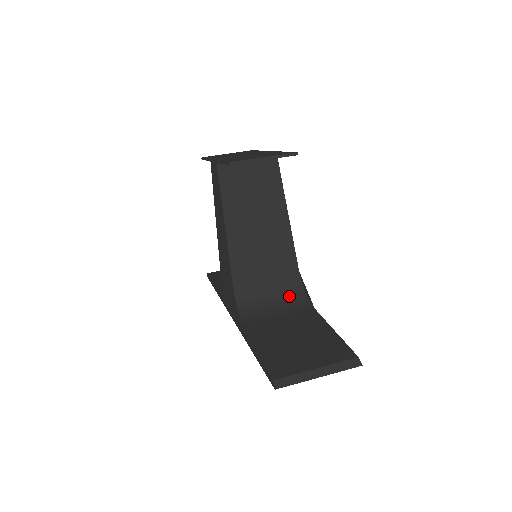
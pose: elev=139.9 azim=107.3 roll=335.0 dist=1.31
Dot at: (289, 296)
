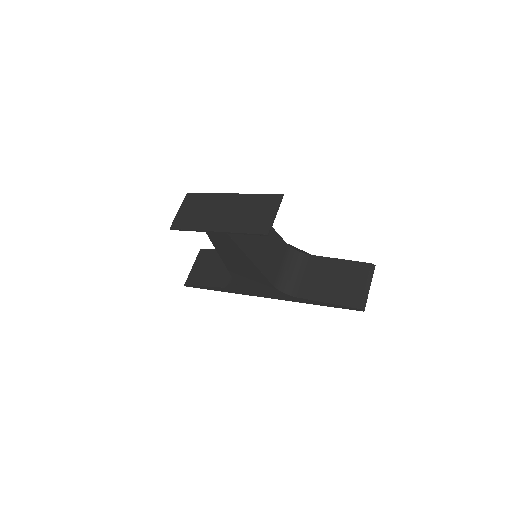
Dot at: (294, 261)
